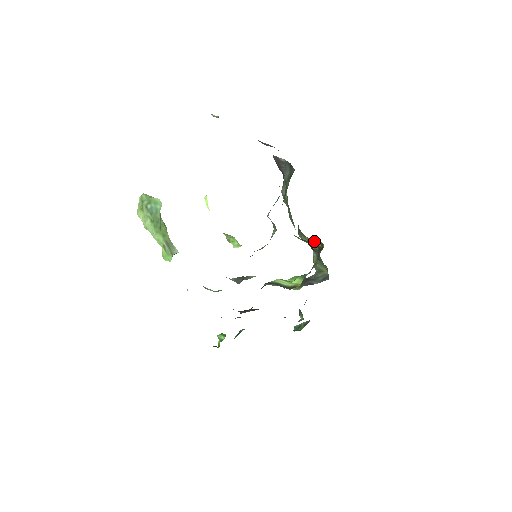
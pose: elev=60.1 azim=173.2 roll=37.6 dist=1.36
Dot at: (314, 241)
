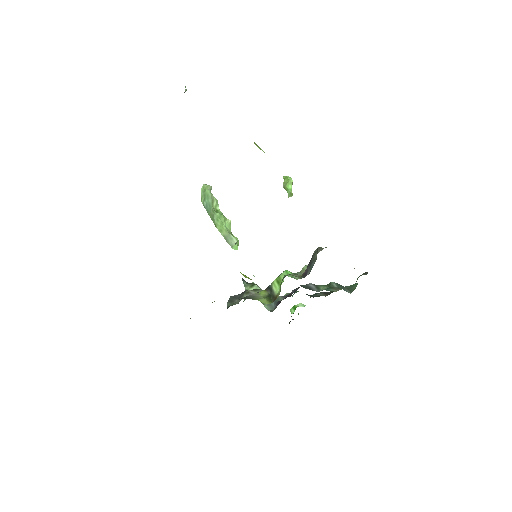
Dot at: occluded
